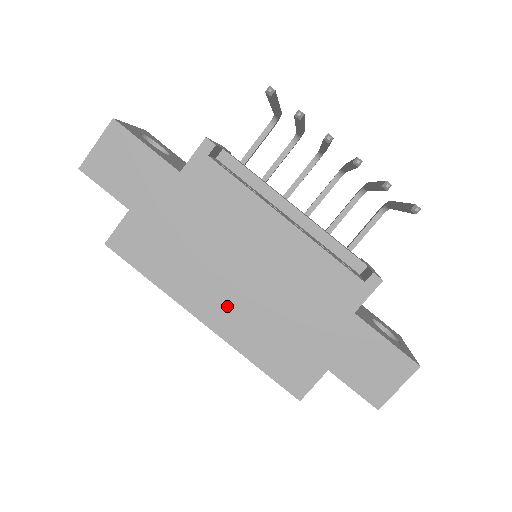
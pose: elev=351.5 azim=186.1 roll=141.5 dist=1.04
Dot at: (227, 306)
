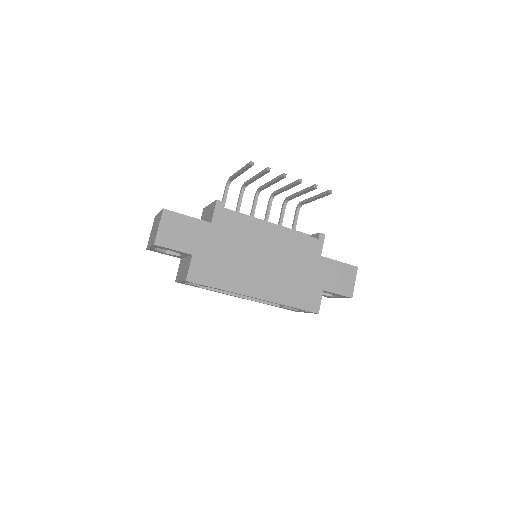
Dot at: (264, 283)
